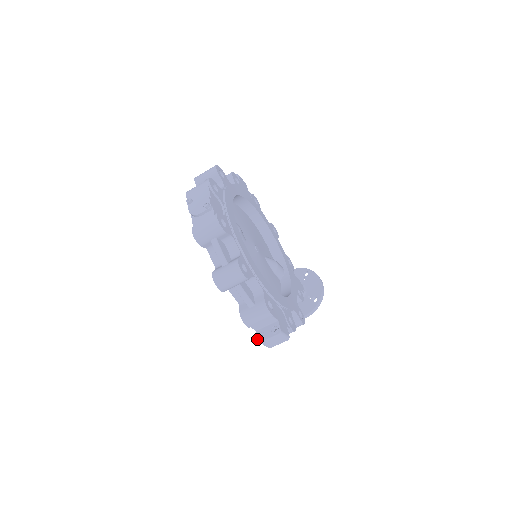
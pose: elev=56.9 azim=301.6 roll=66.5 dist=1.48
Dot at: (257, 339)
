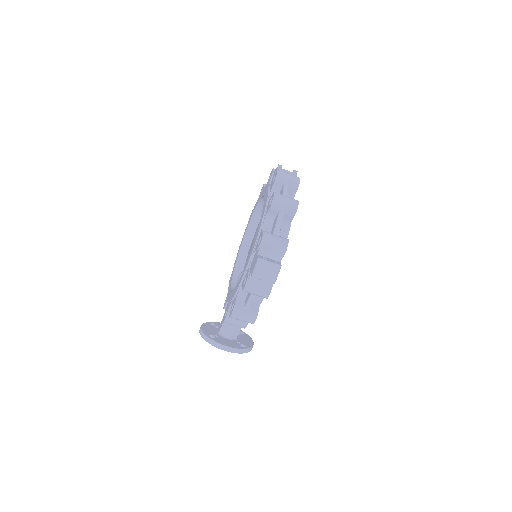
Dot at: (258, 256)
